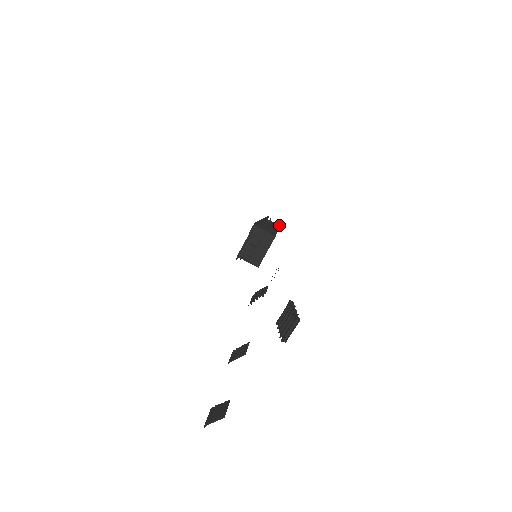
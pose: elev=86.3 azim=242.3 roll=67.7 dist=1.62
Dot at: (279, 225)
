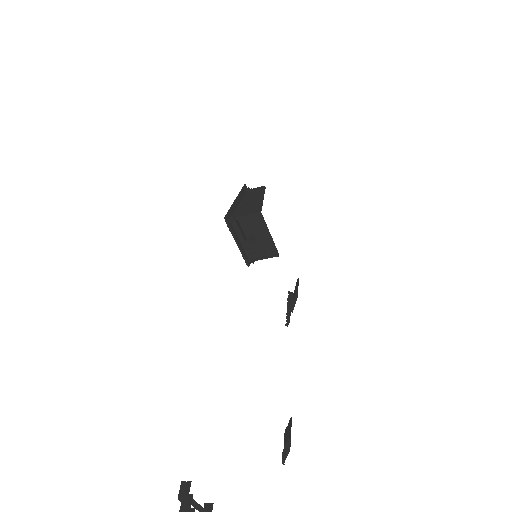
Dot at: (264, 186)
